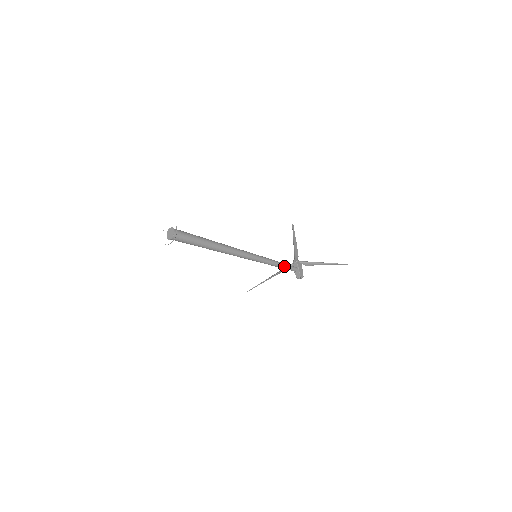
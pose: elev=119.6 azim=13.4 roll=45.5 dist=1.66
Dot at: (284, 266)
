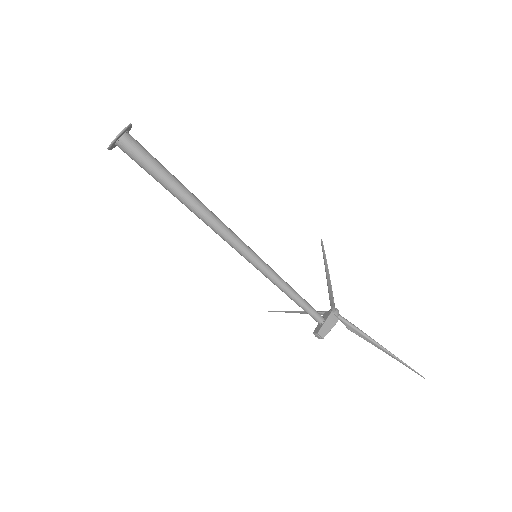
Dot at: (298, 301)
